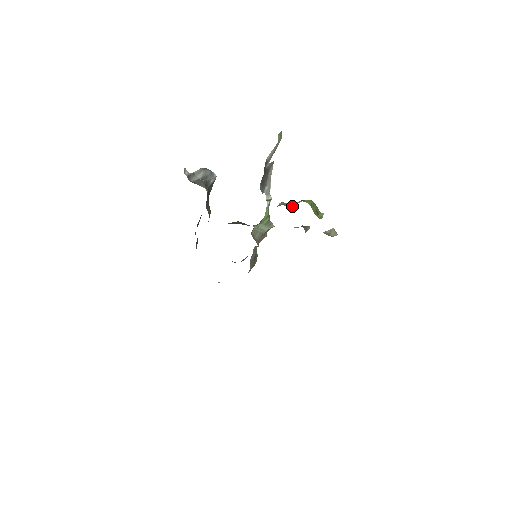
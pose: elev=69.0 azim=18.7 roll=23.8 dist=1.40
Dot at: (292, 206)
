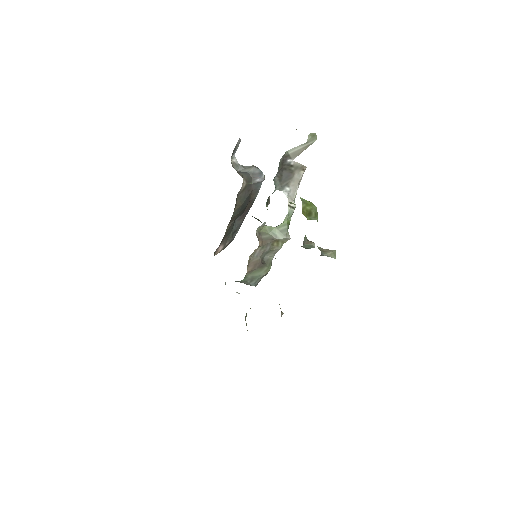
Dot at: occluded
